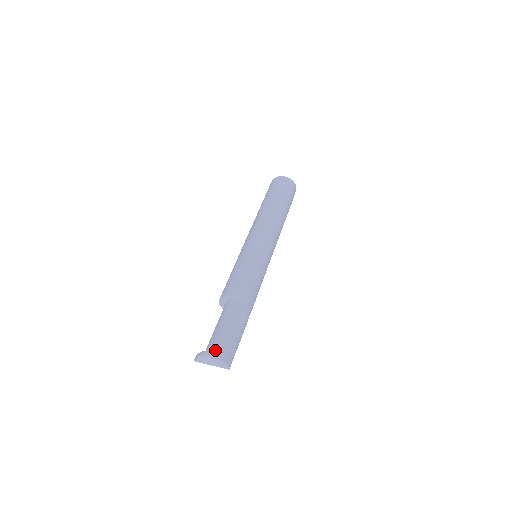
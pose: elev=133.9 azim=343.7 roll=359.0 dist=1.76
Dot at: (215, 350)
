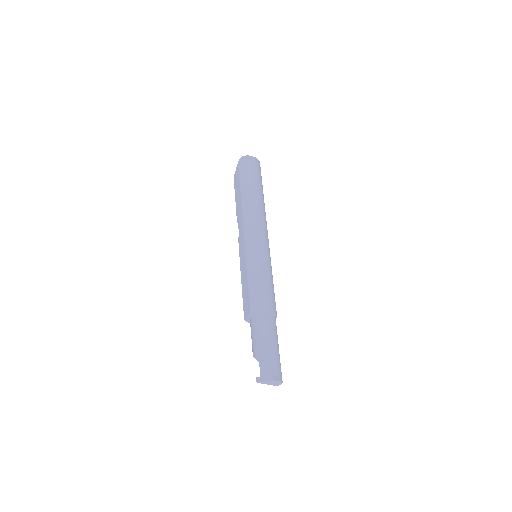
Dot at: (278, 373)
